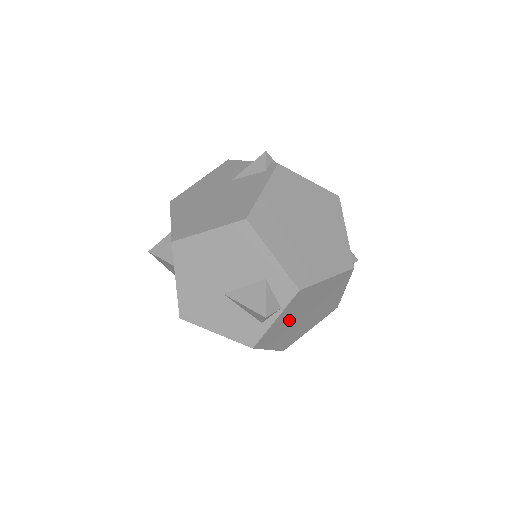
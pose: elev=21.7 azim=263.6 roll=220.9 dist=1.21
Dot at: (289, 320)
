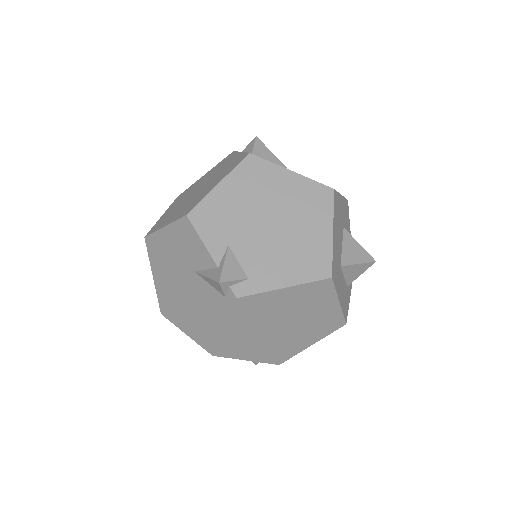
Dot at: occluded
